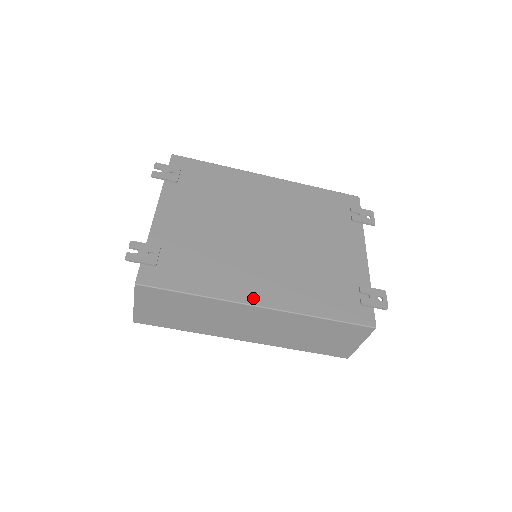
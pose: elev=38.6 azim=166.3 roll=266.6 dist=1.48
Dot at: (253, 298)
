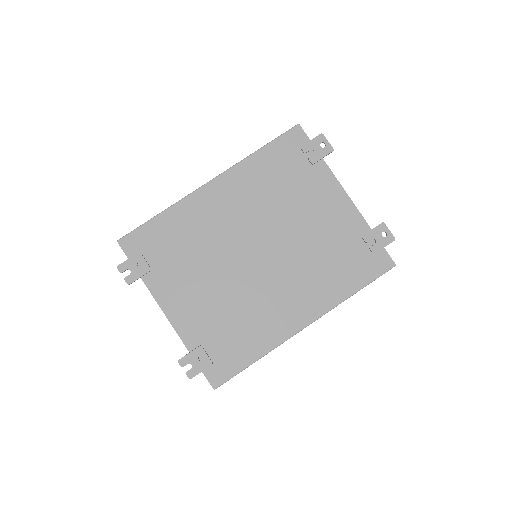
Dot at: (296, 325)
